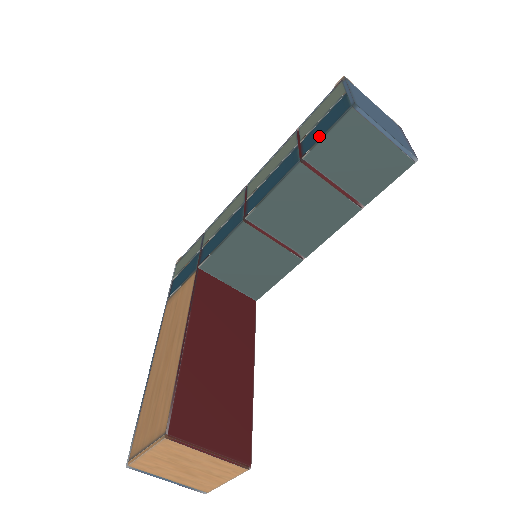
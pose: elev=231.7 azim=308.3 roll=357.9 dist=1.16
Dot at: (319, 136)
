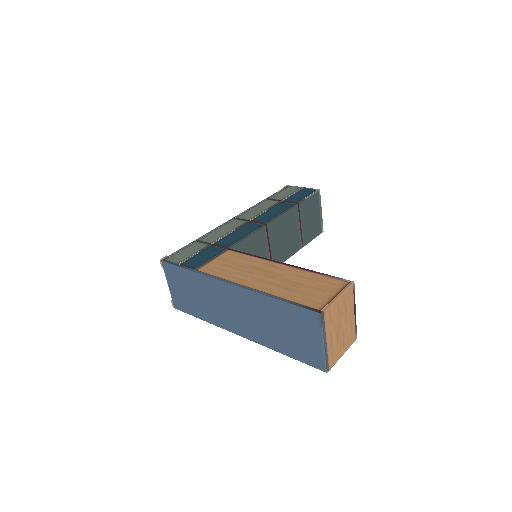
Dot at: (303, 197)
